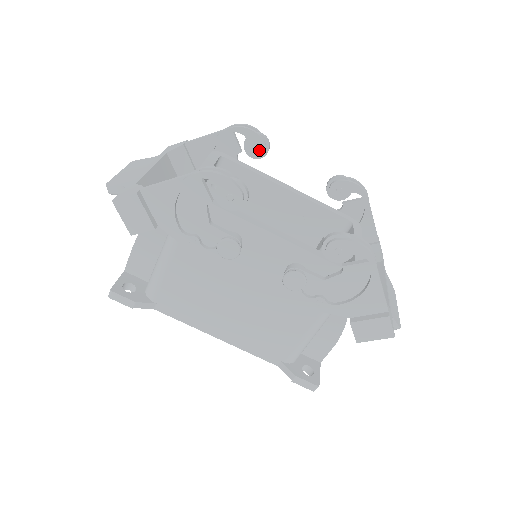
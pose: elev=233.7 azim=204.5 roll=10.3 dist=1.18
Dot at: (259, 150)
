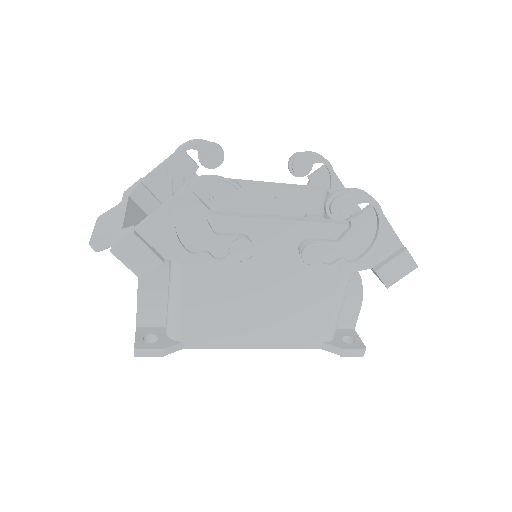
Dot at: (216, 158)
